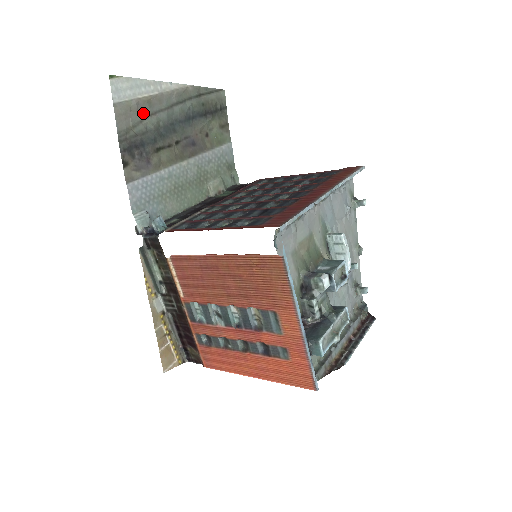
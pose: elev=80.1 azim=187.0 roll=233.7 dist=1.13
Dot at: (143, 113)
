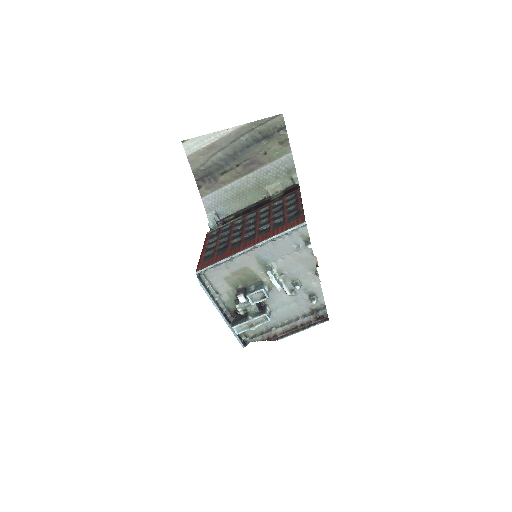
Dot at: (208, 155)
